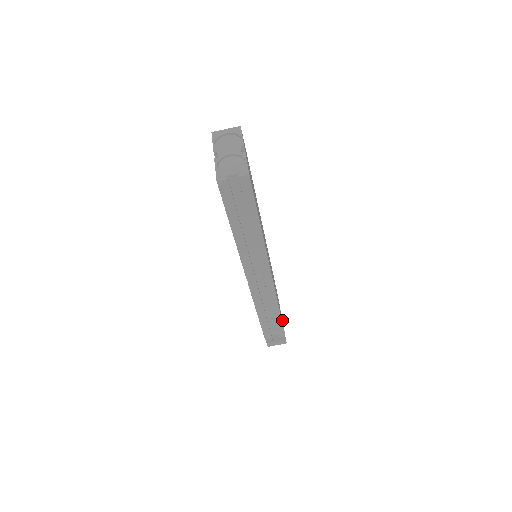
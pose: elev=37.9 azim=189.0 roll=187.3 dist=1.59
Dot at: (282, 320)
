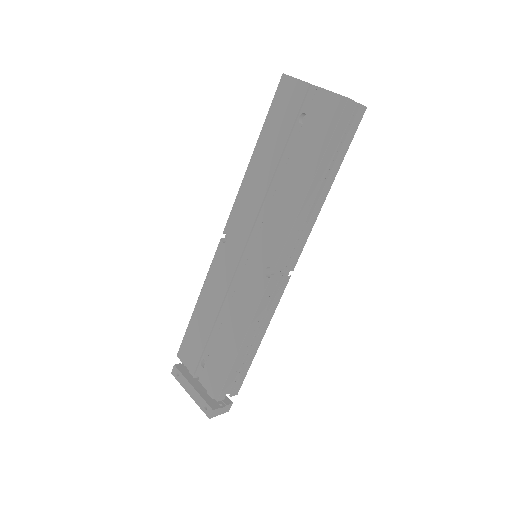
Dot at: occluded
